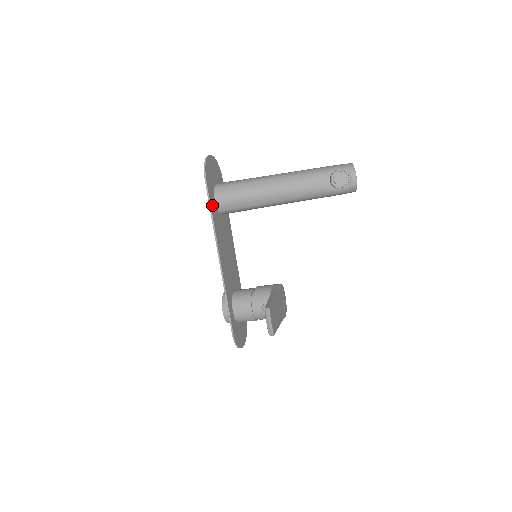
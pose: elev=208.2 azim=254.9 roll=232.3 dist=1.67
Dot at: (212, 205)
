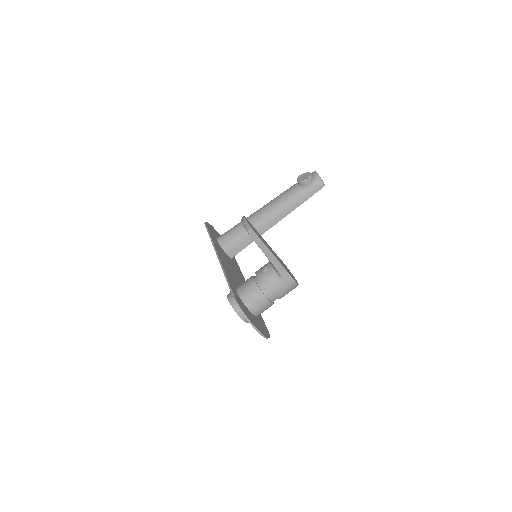
Dot at: (212, 236)
